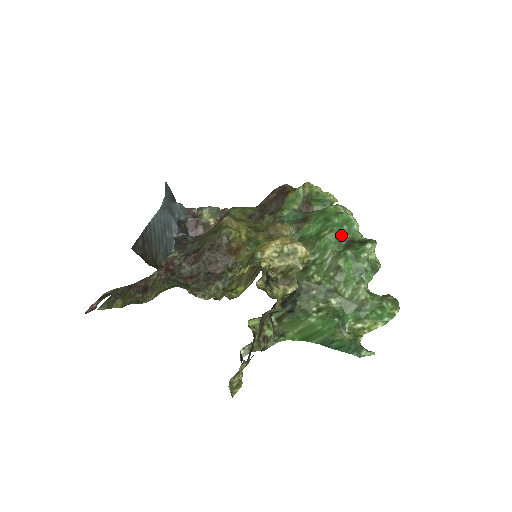
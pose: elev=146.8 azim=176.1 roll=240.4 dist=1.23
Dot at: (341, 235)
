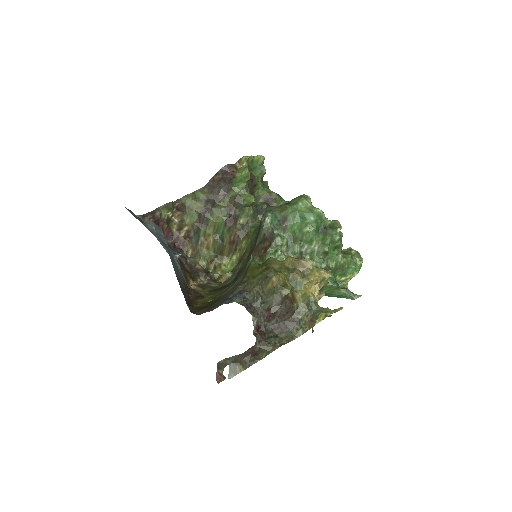
Dot at: (318, 227)
